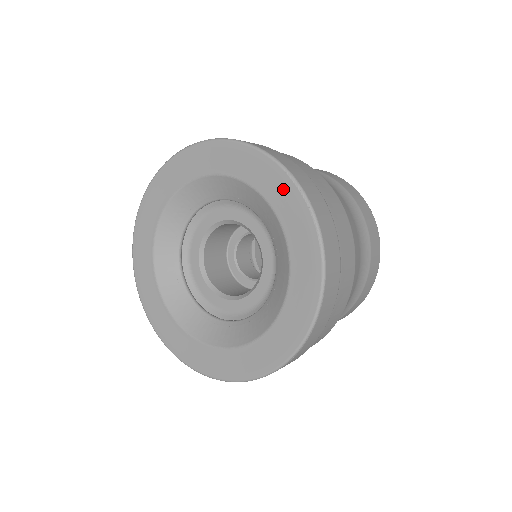
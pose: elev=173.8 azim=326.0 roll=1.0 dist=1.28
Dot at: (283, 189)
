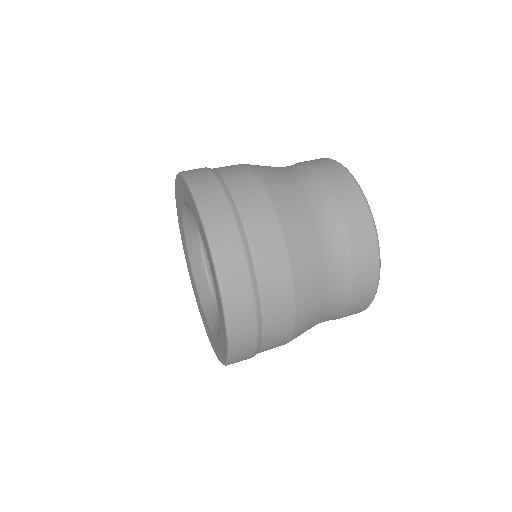
Dot at: (222, 317)
